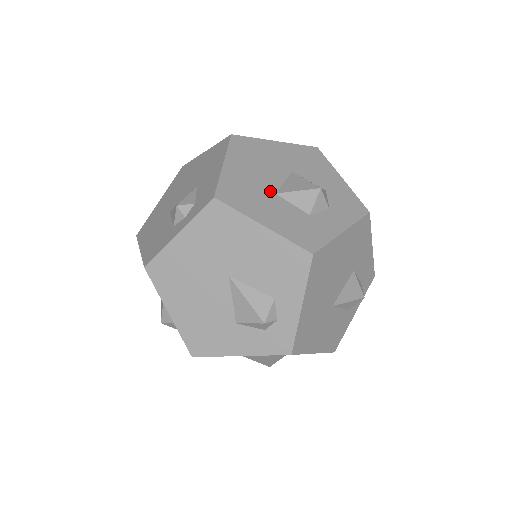
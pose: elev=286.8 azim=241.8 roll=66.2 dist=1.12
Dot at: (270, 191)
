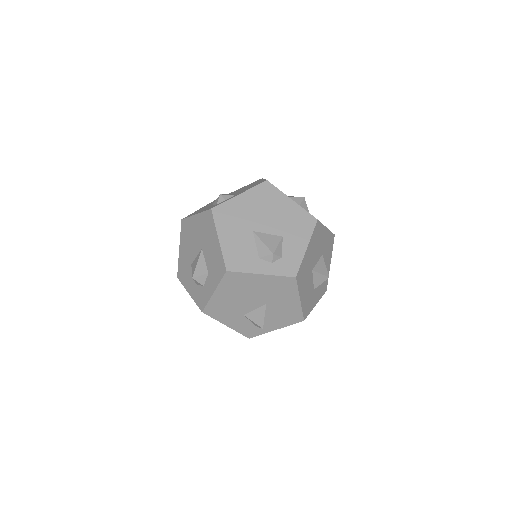
Dot at: occluded
